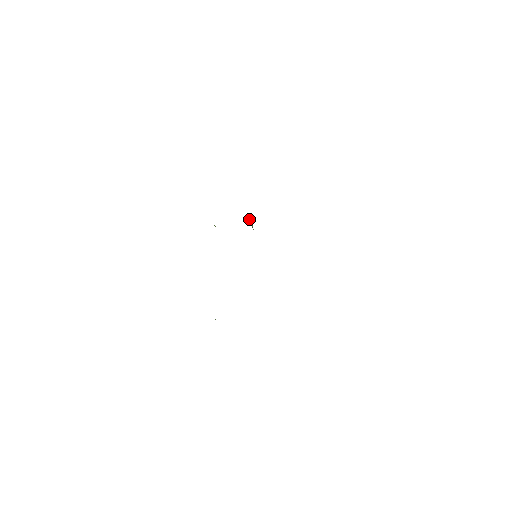
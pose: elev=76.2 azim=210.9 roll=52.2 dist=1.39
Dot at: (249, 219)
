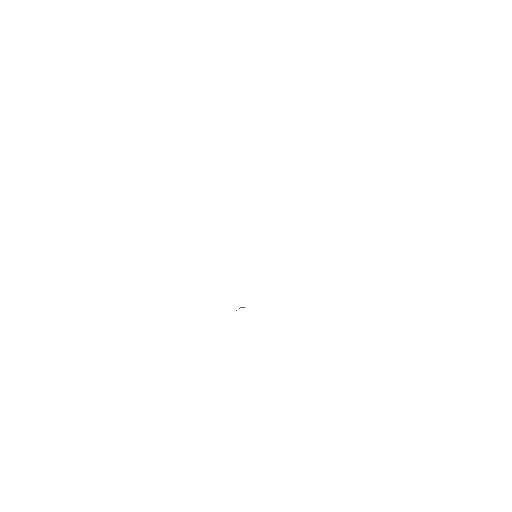
Dot at: occluded
